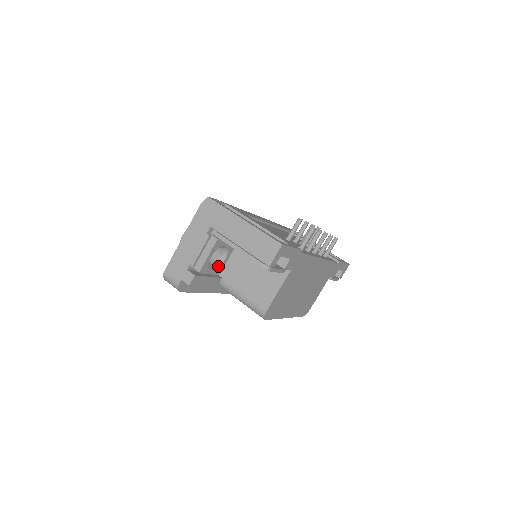
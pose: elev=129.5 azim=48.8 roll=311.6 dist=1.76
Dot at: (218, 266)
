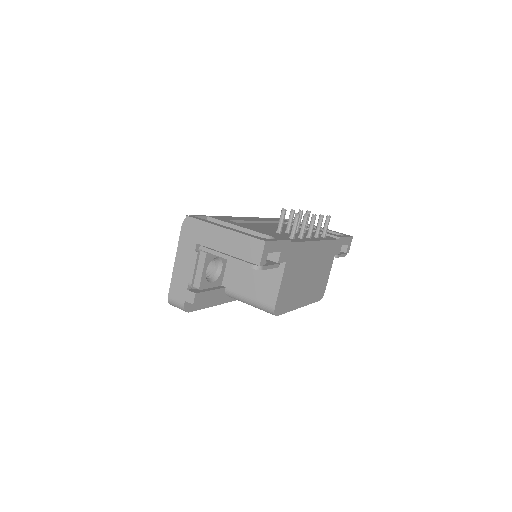
Dot at: (217, 278)
